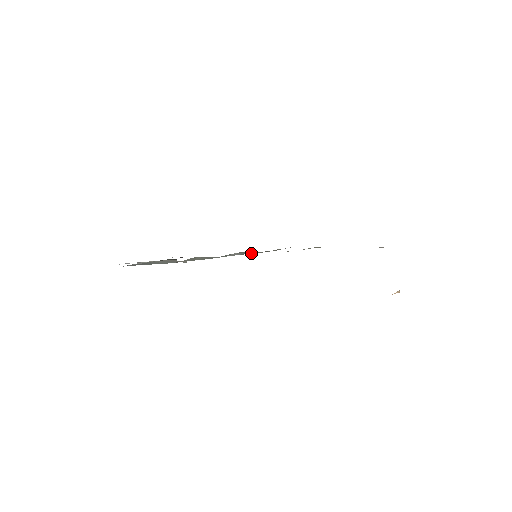
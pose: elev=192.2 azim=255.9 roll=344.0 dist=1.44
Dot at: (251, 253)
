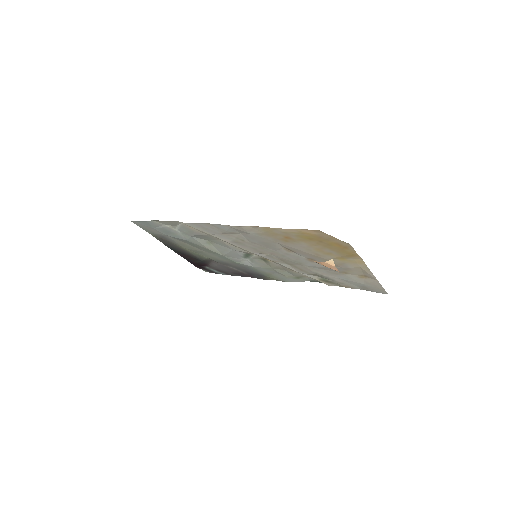
Dot at: (261, 266)
